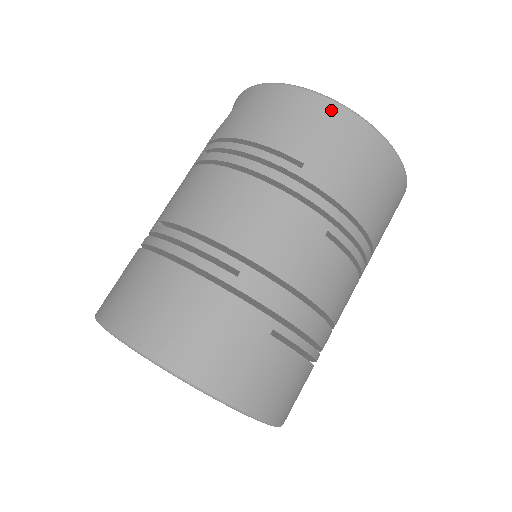
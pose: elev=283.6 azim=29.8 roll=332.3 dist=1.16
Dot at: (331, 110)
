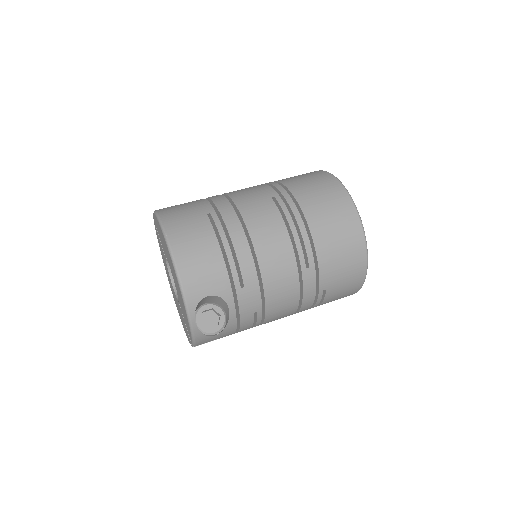
Dot at: (317, 172)
